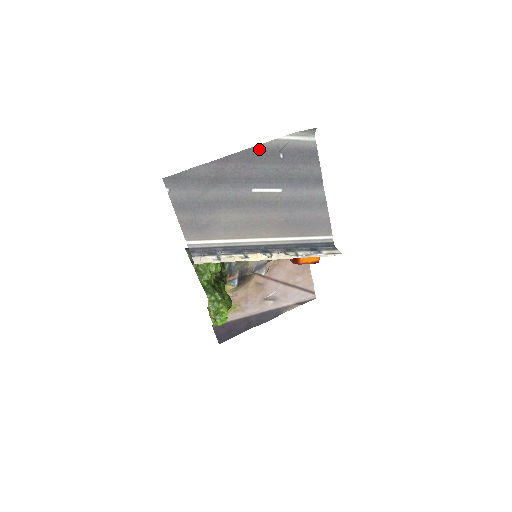
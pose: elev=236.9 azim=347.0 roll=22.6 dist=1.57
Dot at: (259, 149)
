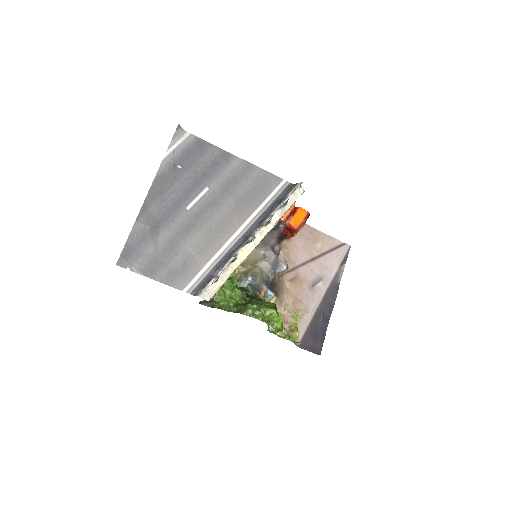
Dot at: (159, 178)
